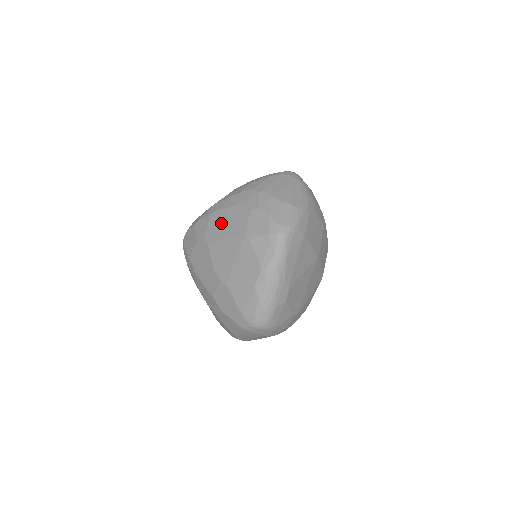
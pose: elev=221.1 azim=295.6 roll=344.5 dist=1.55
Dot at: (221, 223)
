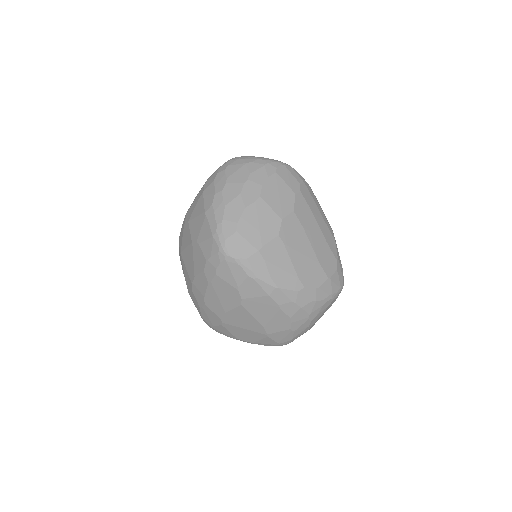
Dot at: (266, 311)
